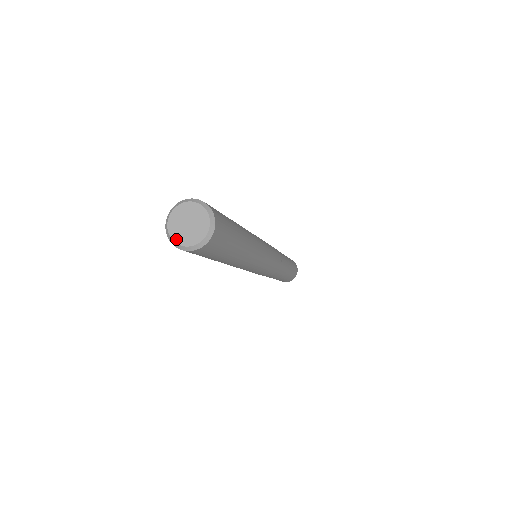
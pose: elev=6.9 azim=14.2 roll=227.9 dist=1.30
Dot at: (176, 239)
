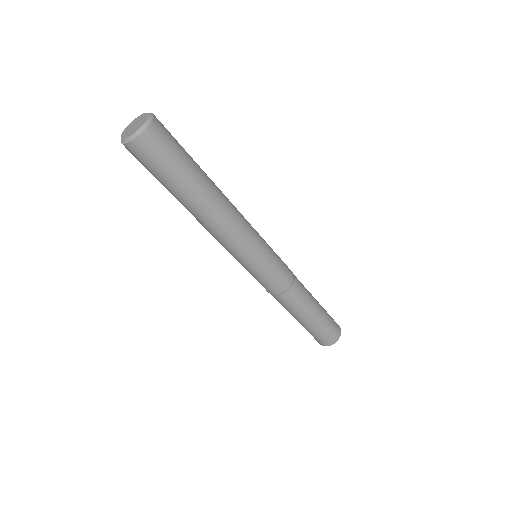
Dot at: (124, 137)
